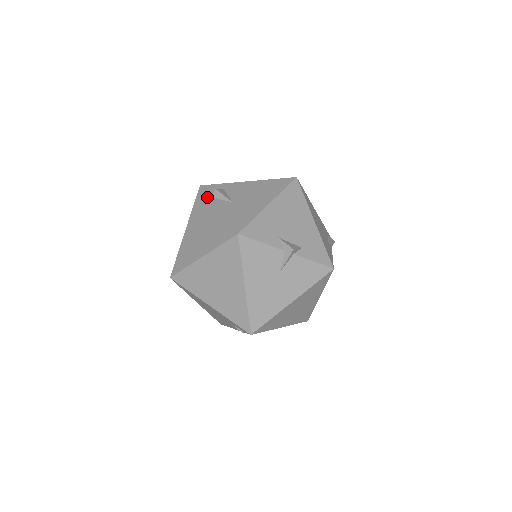
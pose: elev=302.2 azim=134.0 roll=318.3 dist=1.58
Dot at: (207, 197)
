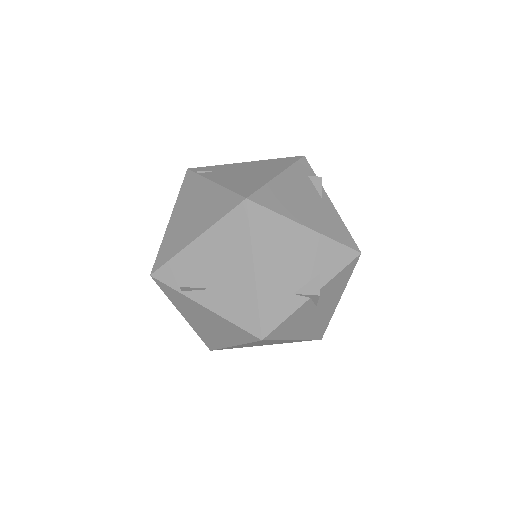
Dot at: (176, 292)
